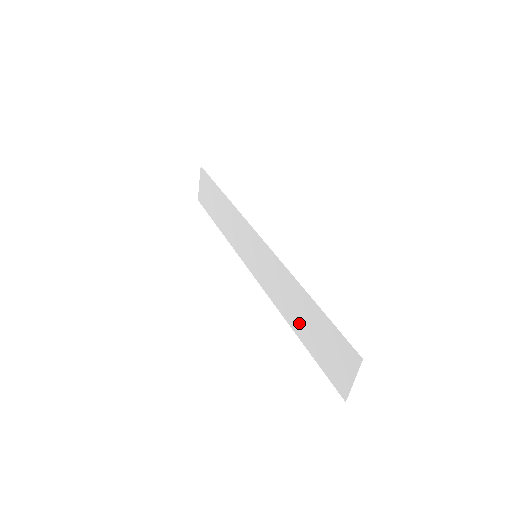
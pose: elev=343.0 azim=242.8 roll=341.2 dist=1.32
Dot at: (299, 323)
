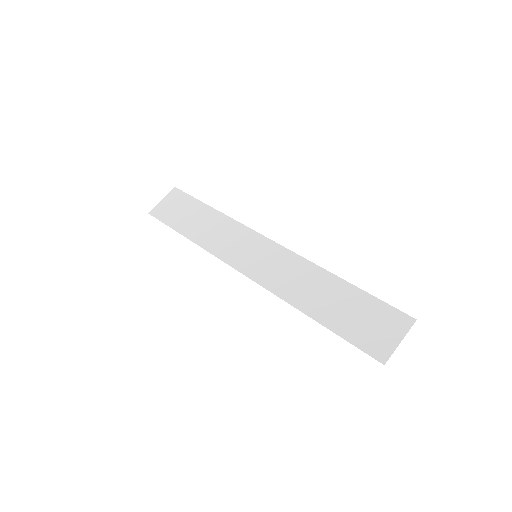
Dot at: (320, 306)
